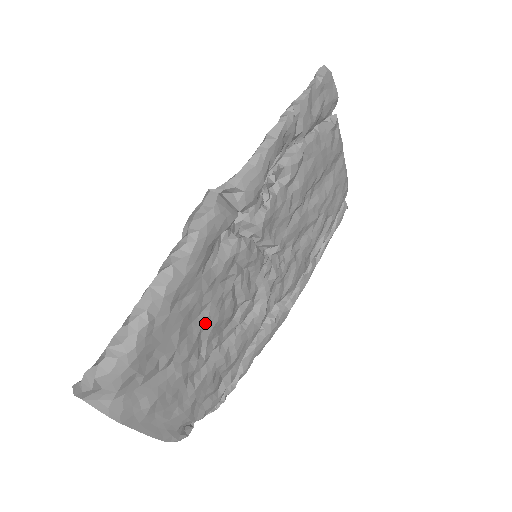
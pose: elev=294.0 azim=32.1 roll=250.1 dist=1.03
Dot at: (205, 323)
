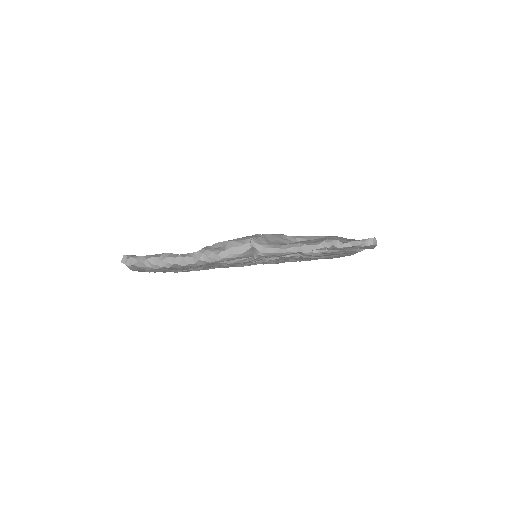
Dot at: (200, 267)
